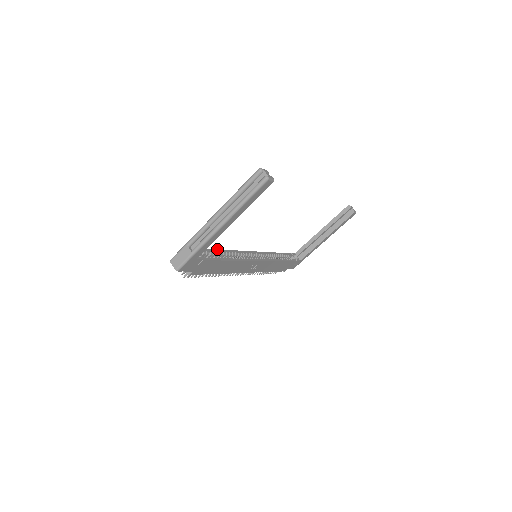
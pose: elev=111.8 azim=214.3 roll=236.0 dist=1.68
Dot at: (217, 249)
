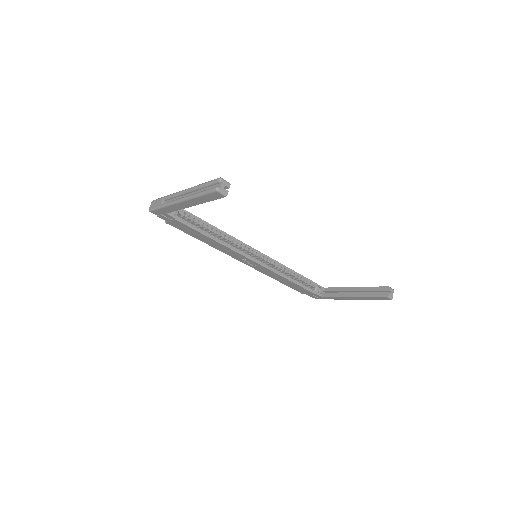
Dot at: occluded
